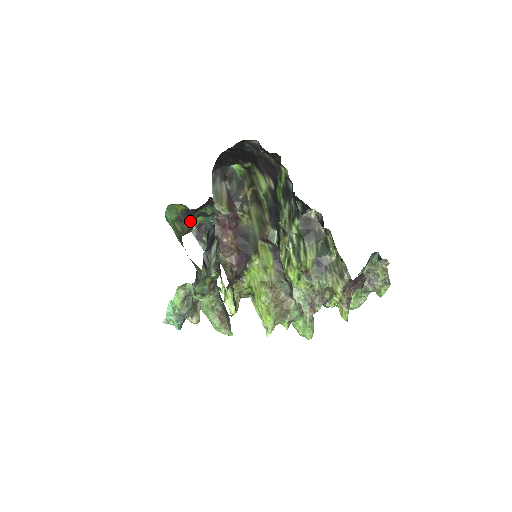
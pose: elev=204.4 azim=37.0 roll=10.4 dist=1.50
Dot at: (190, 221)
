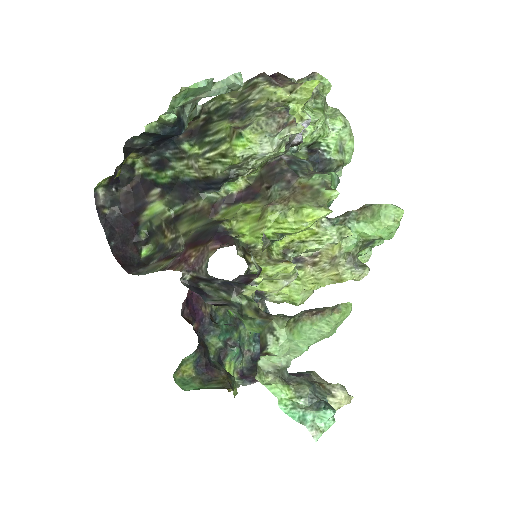
Dot at: (218, 371)
